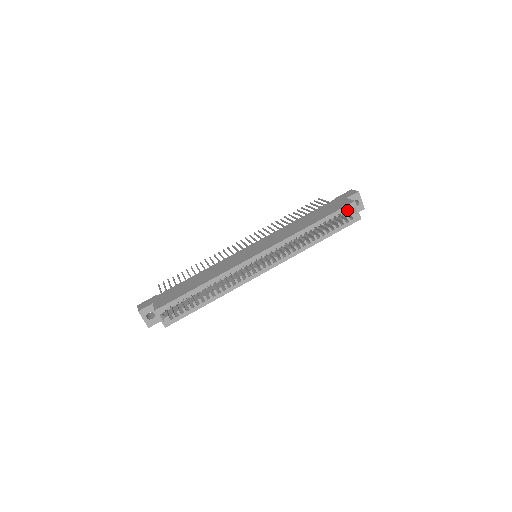
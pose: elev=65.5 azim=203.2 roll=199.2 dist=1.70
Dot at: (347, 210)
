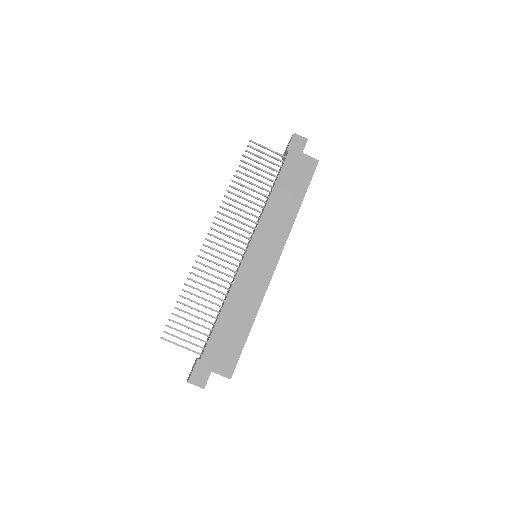
Dot at: occluded
